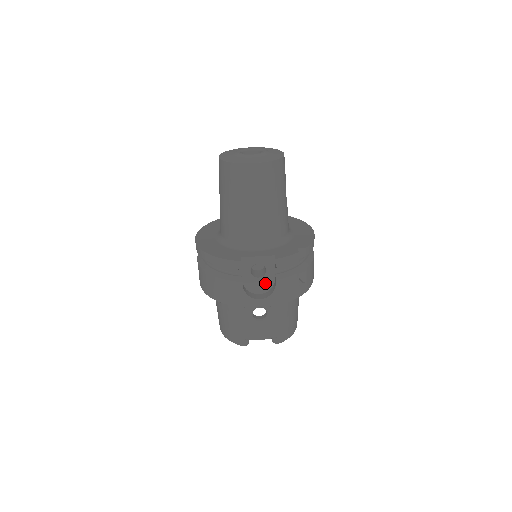
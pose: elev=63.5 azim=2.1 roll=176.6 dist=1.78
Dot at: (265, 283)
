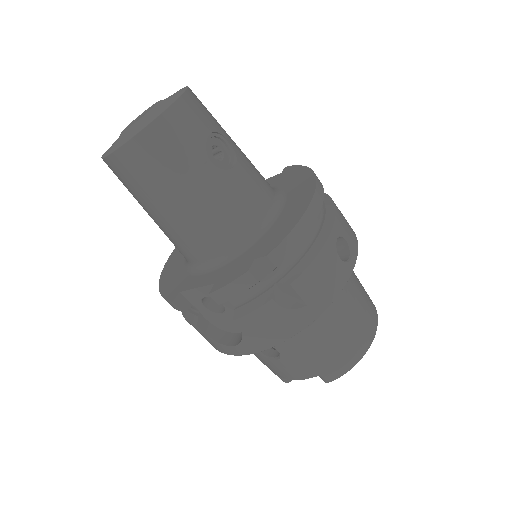
Dot at: occluded
